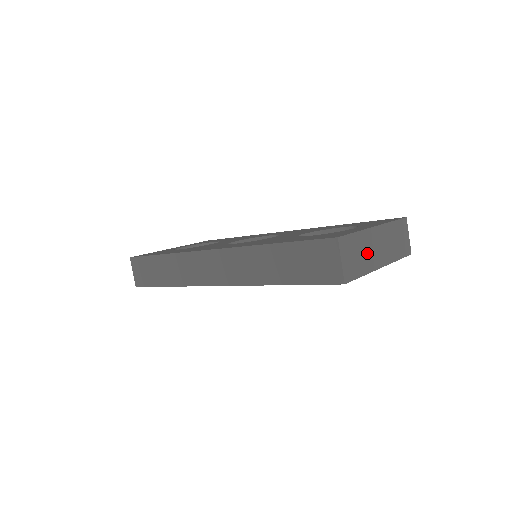
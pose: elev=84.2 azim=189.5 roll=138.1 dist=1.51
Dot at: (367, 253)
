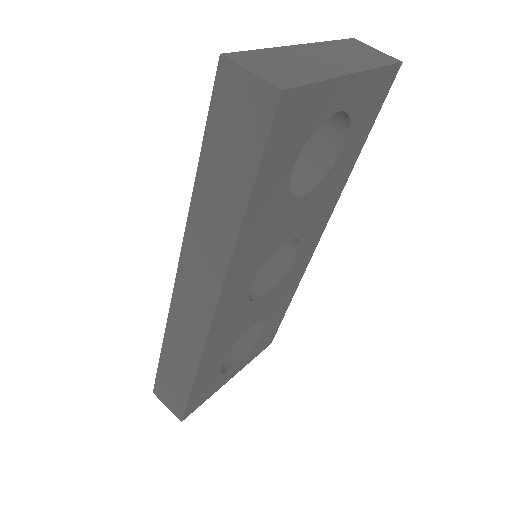
Dot at: (305, 64)
